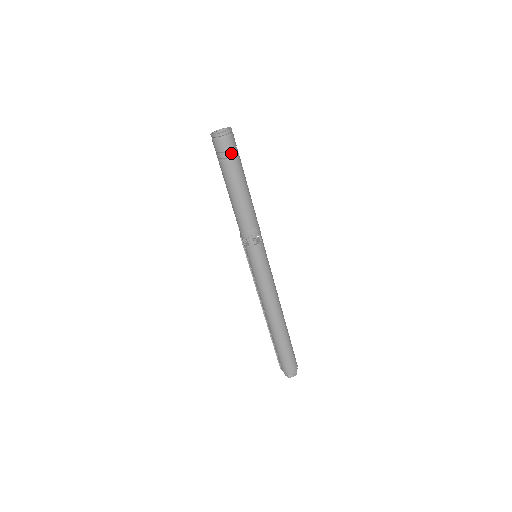
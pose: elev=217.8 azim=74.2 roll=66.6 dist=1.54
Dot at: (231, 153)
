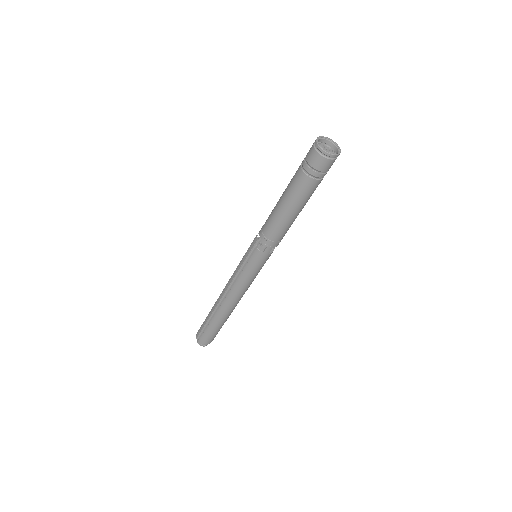
Dot at: (324, 174)
